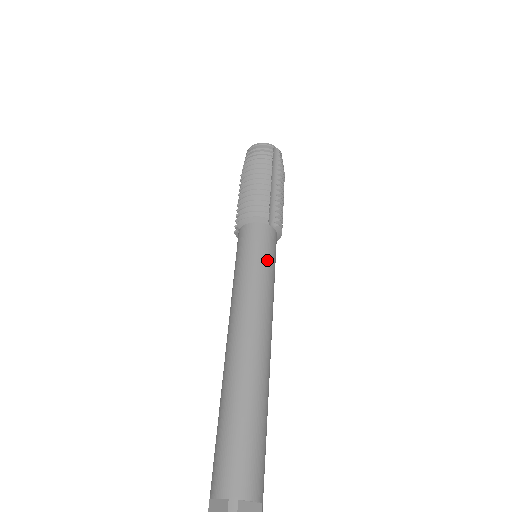
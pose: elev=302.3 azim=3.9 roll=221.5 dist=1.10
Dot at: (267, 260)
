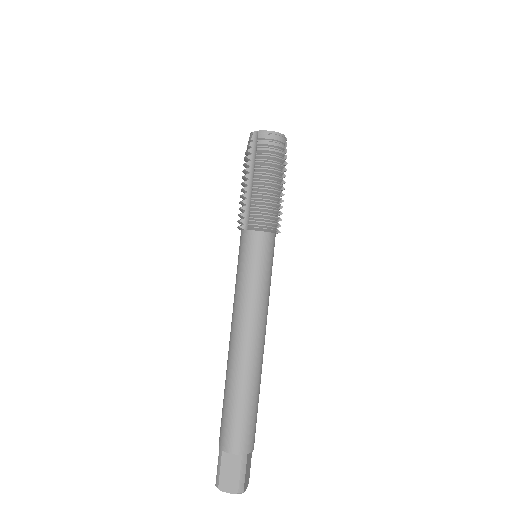
Dot at: (271, 270)
